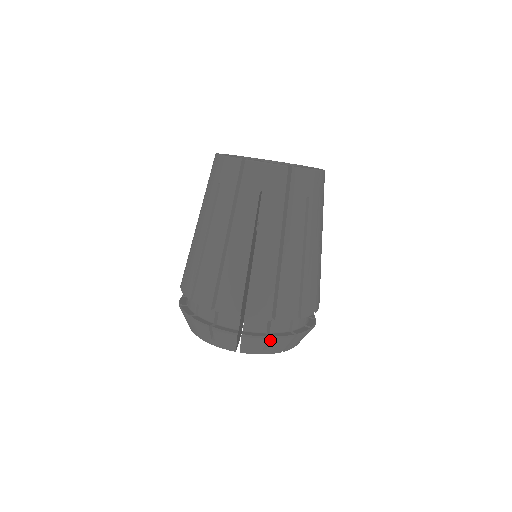
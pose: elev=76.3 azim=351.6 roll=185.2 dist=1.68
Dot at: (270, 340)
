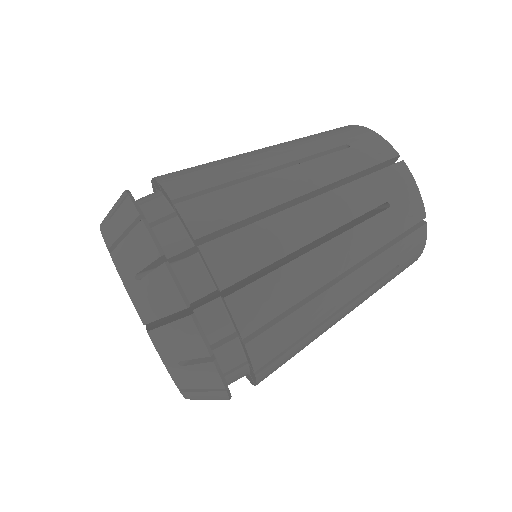
Dot at: (206, 360)
